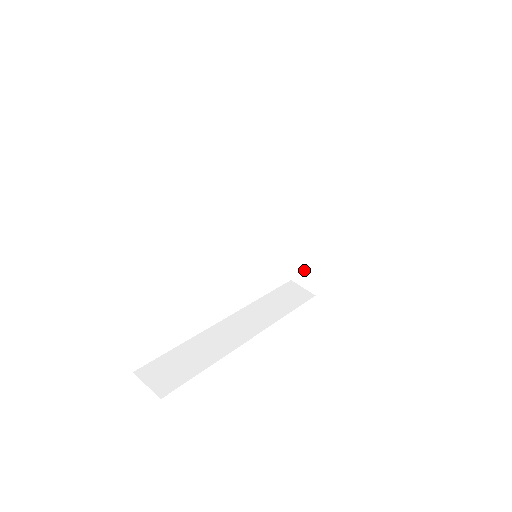
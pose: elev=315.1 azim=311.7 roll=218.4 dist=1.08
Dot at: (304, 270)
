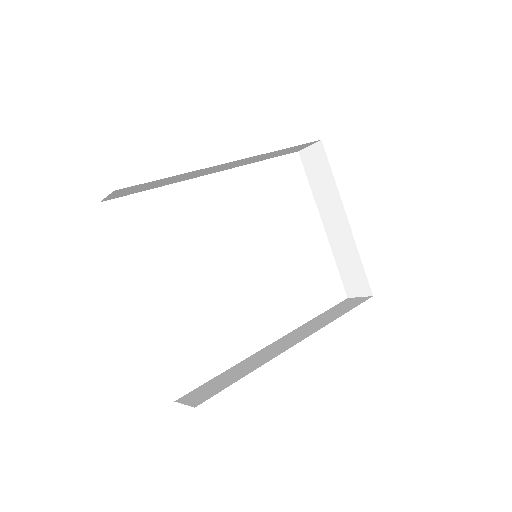
Dot at: (350, 279)
